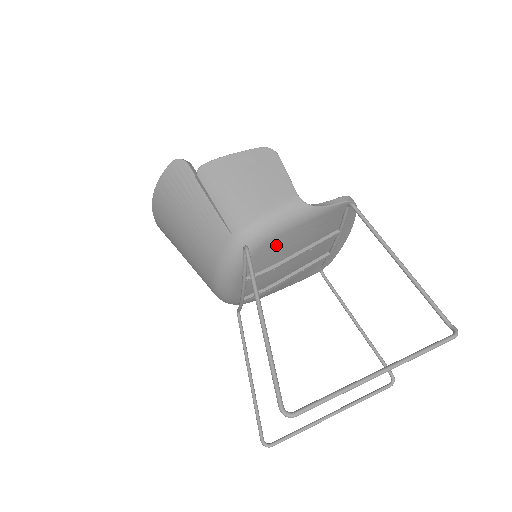
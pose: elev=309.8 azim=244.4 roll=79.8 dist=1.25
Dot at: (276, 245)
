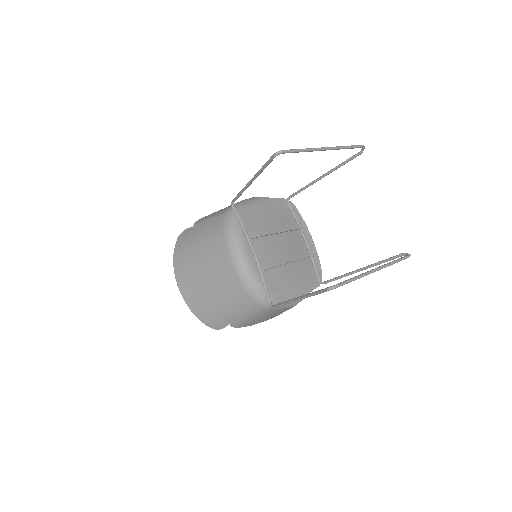
Dot at: (255, 216)
